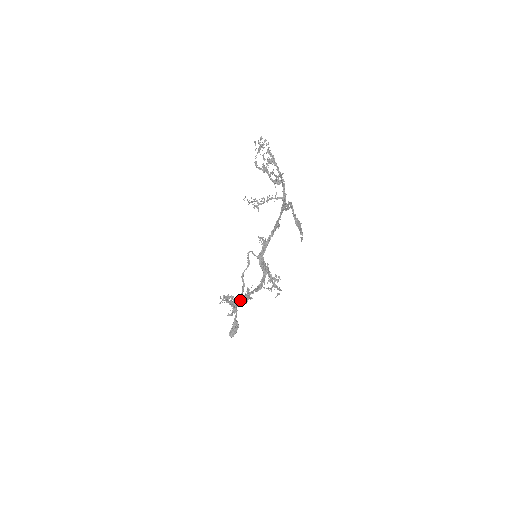
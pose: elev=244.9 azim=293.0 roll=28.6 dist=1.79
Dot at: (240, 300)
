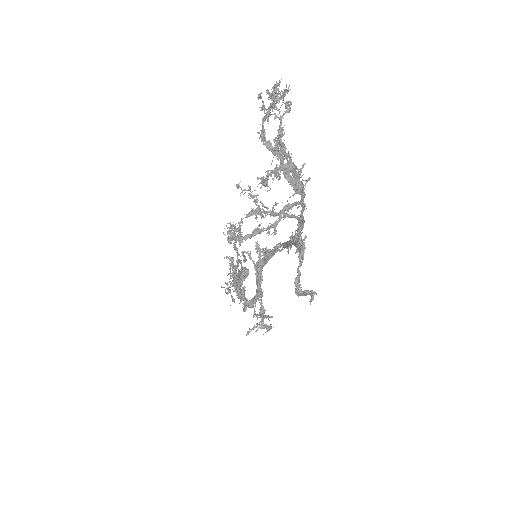
Dot at: (234, 285)
